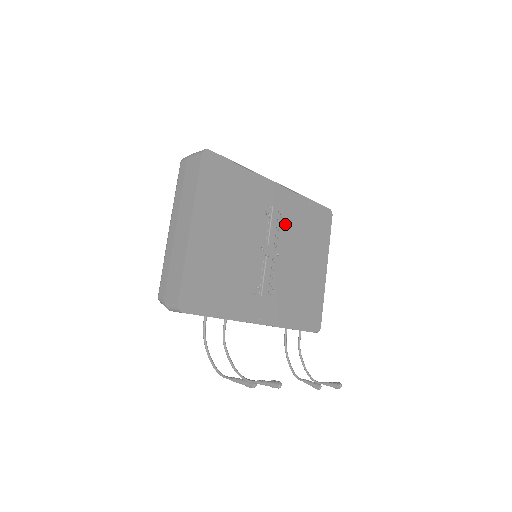
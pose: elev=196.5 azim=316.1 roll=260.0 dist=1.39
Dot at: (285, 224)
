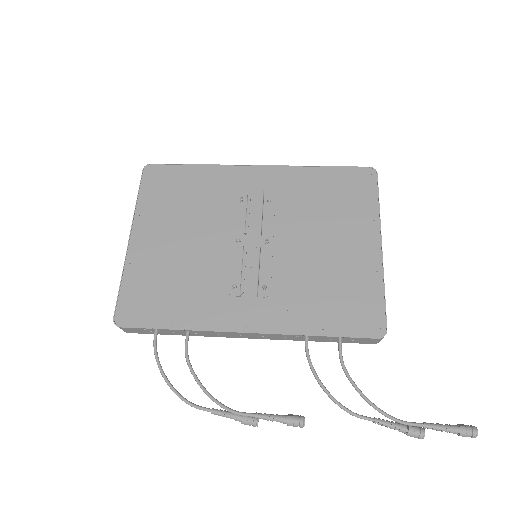
Dot at: (279, 205)
